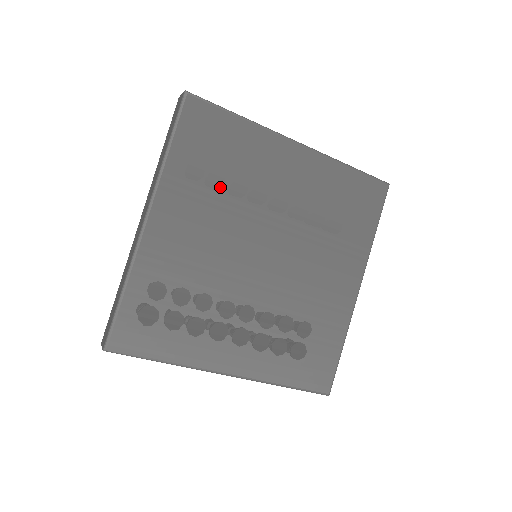
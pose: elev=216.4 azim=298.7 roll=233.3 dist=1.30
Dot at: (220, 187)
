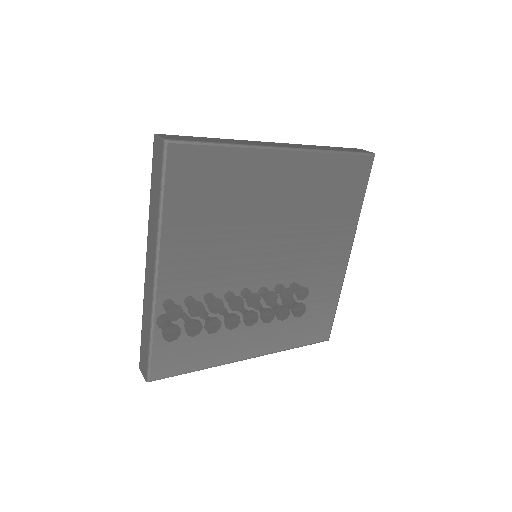
Dot at: (218, 221)
